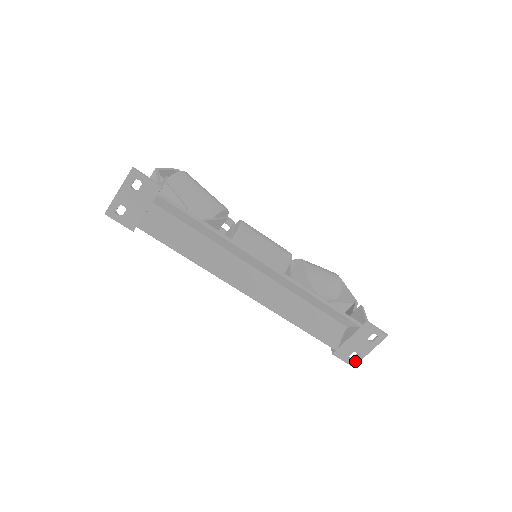
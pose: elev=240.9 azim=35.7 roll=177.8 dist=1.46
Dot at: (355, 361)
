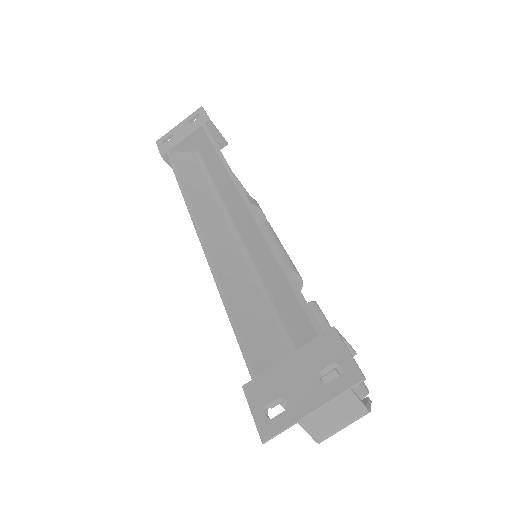
Dot at: (273, 426)
